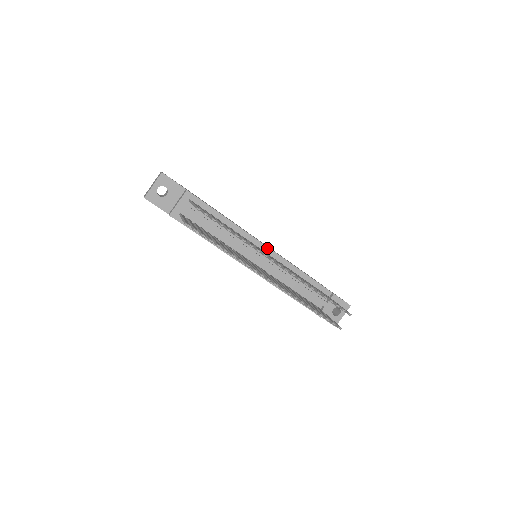
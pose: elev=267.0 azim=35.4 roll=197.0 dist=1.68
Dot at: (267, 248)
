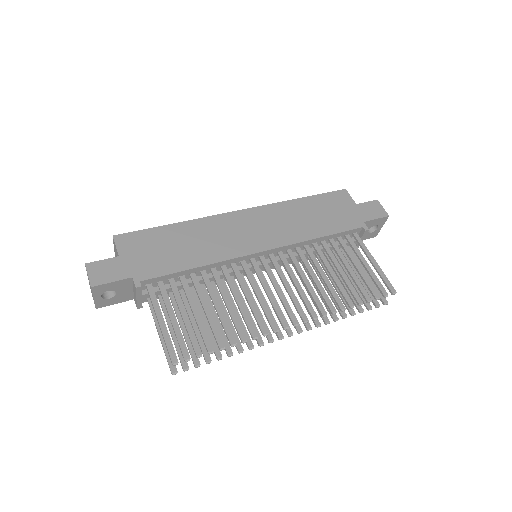
Dot at: (265, 252)
